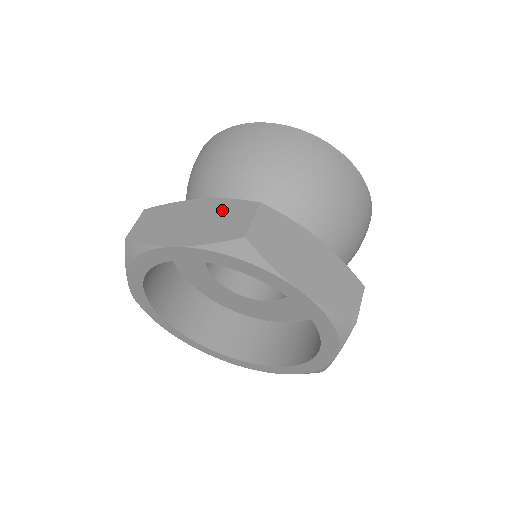
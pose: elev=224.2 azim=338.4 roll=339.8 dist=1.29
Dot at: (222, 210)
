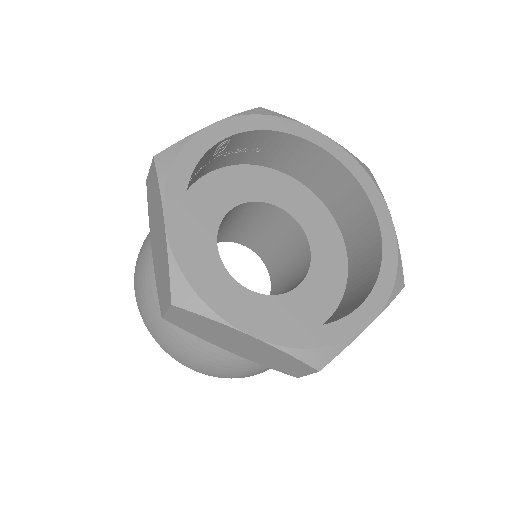
Dot at: occluded
